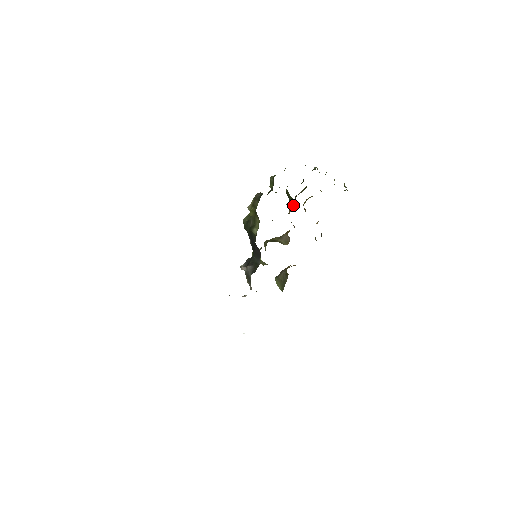
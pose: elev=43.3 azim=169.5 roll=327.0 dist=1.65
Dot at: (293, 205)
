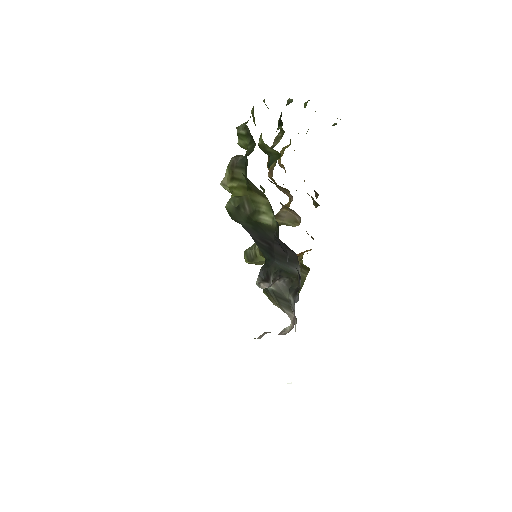
Dot at: occluded
